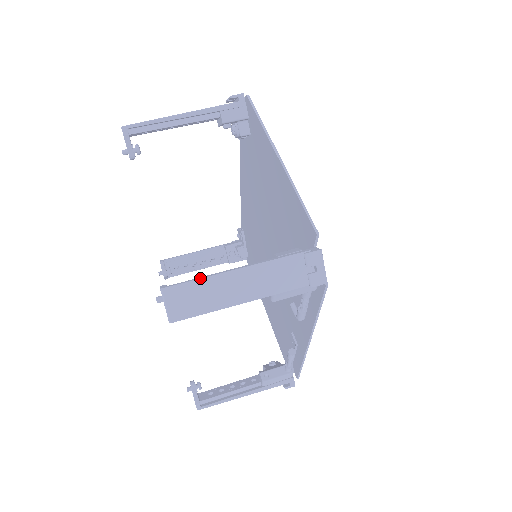
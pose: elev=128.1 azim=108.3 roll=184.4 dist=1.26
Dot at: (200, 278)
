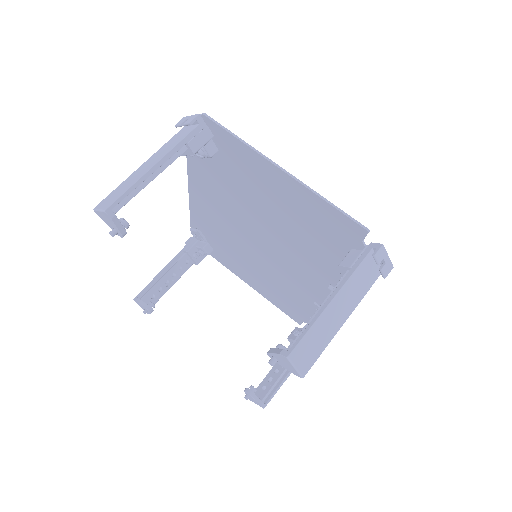
Dot at: (310, 327)
